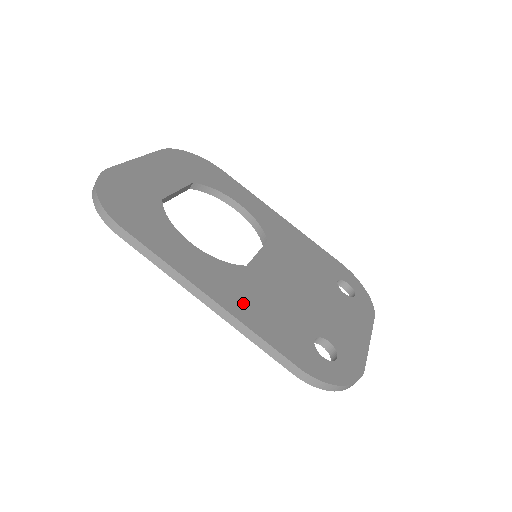
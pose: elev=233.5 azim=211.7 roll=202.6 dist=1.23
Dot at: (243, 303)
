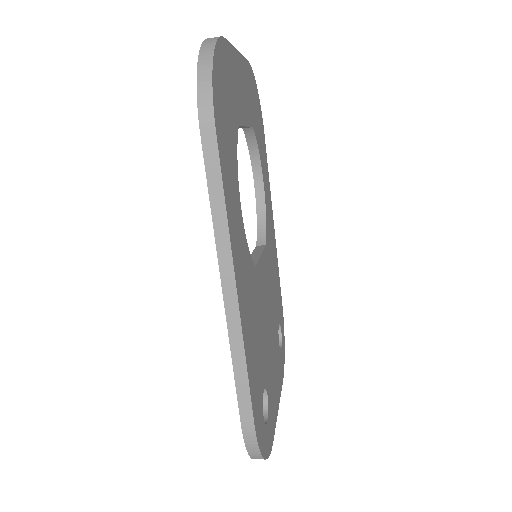
Dot at: (248, 315)
